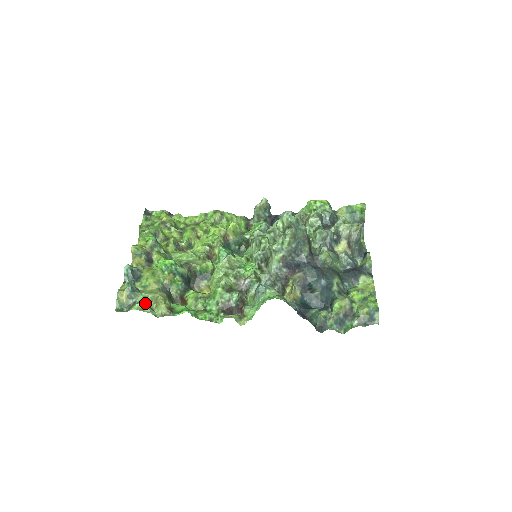
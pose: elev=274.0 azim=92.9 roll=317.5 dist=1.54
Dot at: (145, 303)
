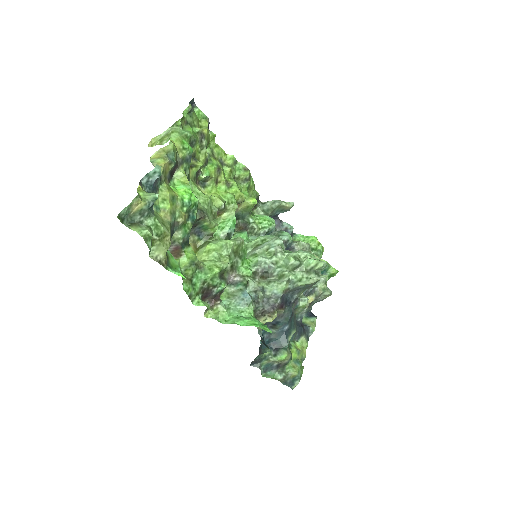
Dot at: (153, 233)
